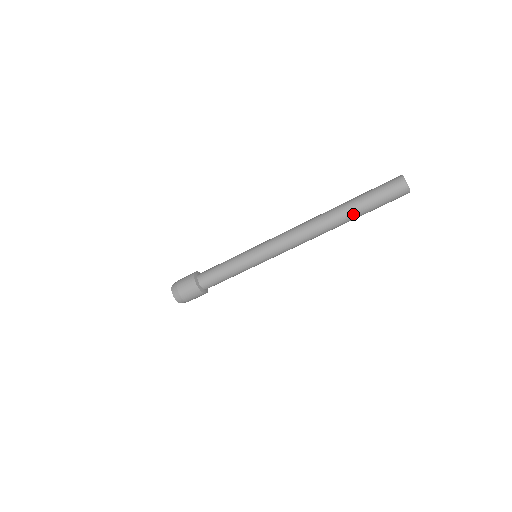
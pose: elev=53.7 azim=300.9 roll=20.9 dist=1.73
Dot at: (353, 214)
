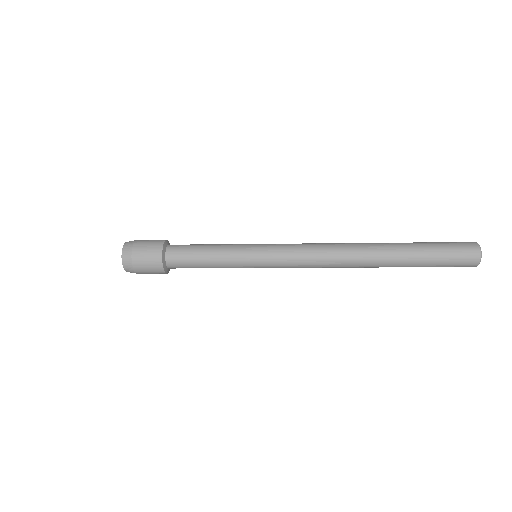
Dot at: occluded
